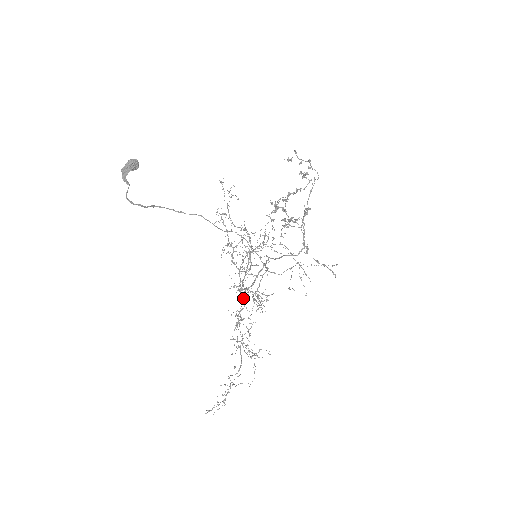
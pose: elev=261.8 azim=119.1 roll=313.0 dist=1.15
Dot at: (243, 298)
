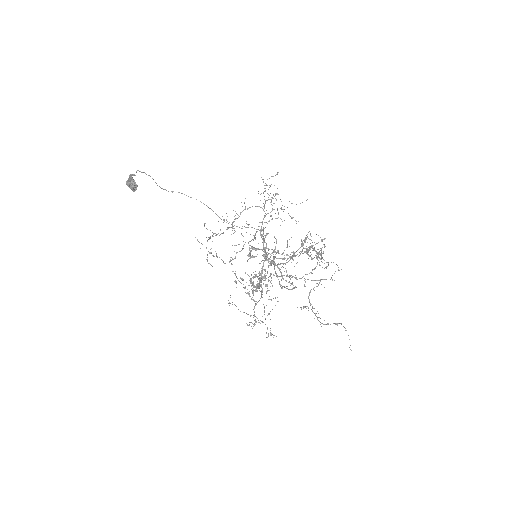
Dot at: occluded
